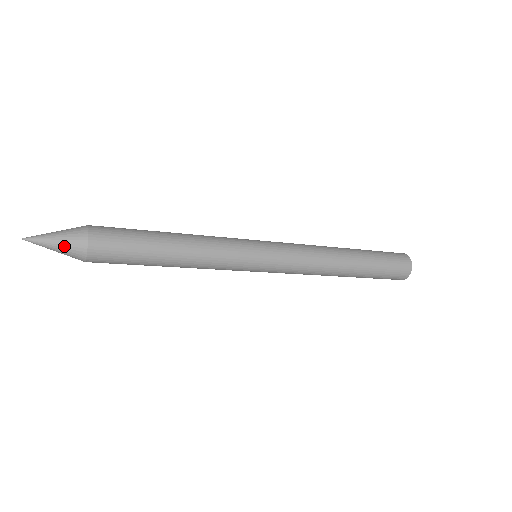
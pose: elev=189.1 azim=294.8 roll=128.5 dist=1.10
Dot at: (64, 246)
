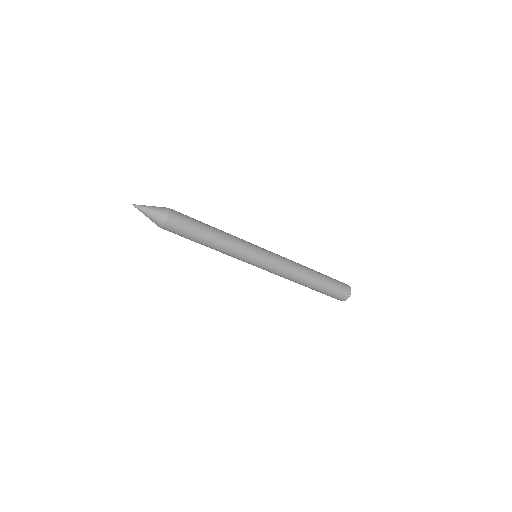
Dot at: (154, 213)
